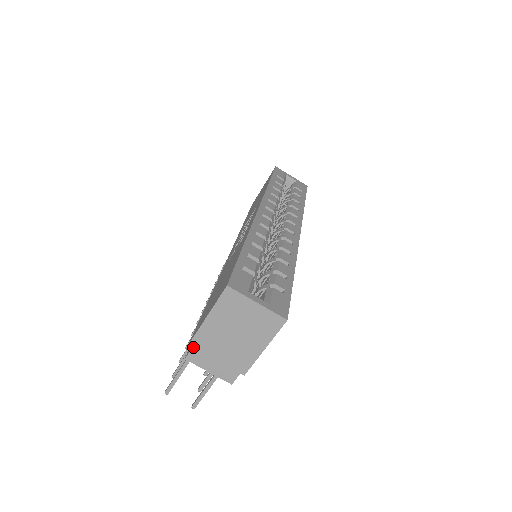
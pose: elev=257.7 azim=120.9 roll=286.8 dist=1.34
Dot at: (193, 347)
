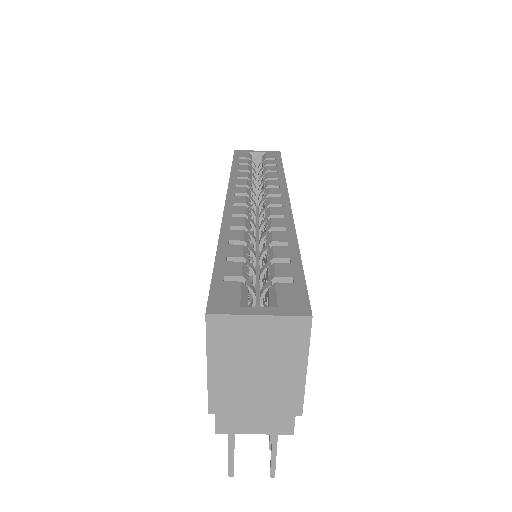
Dot at: (216, 414)
